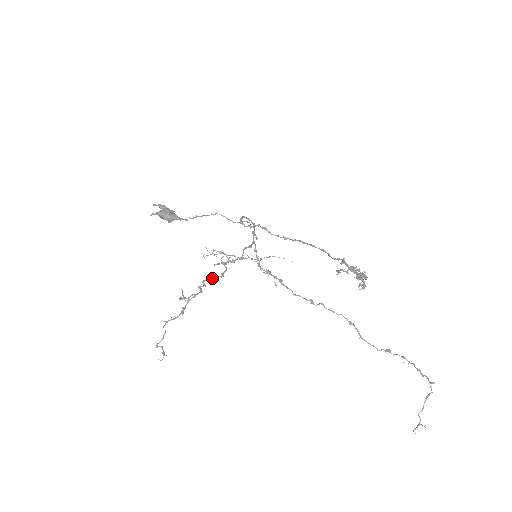
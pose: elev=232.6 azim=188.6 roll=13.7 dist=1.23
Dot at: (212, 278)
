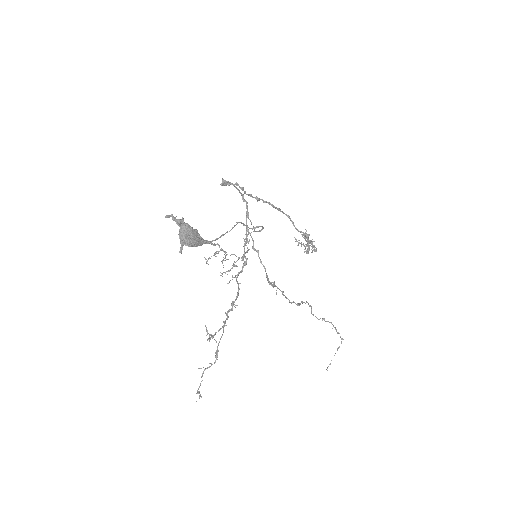
Dot at: occluded
